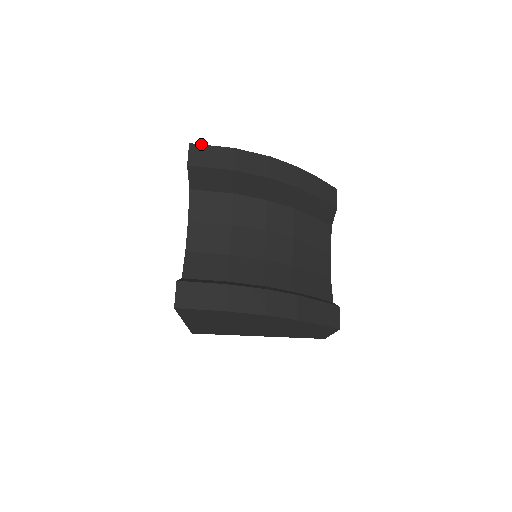
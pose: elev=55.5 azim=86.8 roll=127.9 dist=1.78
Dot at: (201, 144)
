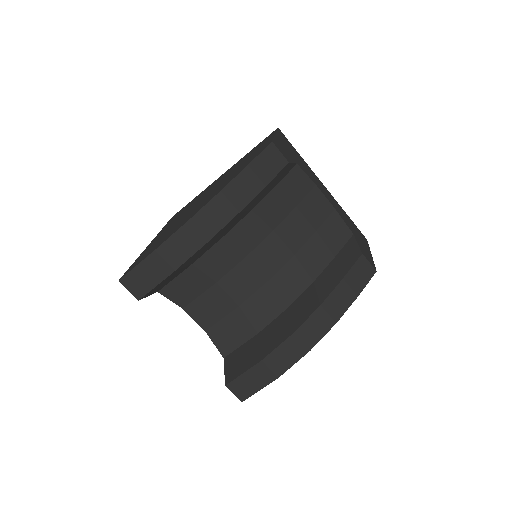
Dot at: (127, 273)
